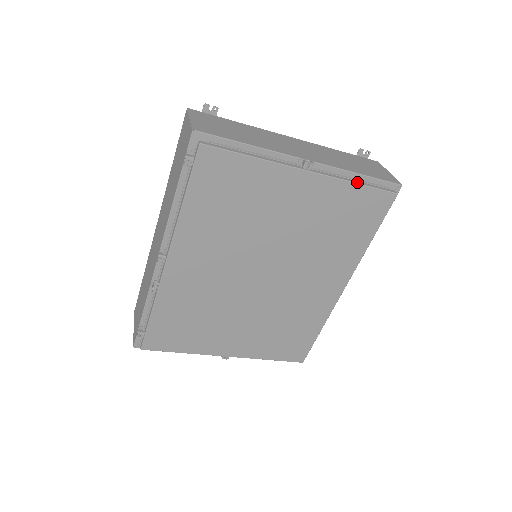
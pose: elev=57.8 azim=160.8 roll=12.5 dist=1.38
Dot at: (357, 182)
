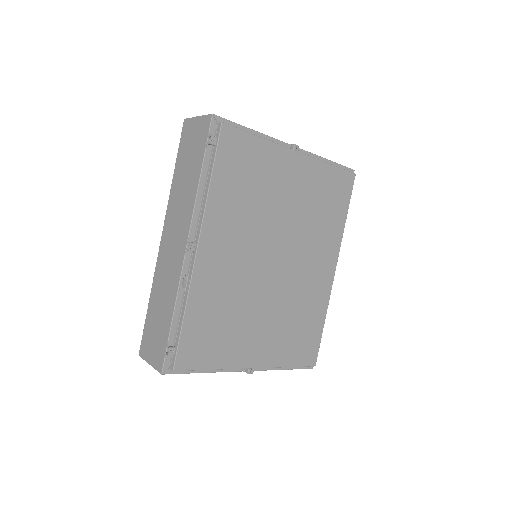
Dot at: (329, 164)
